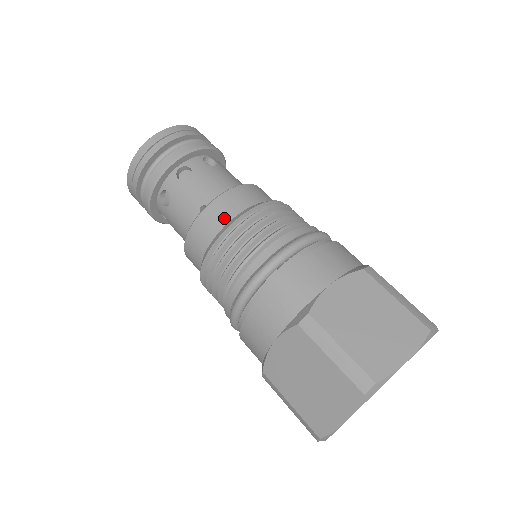
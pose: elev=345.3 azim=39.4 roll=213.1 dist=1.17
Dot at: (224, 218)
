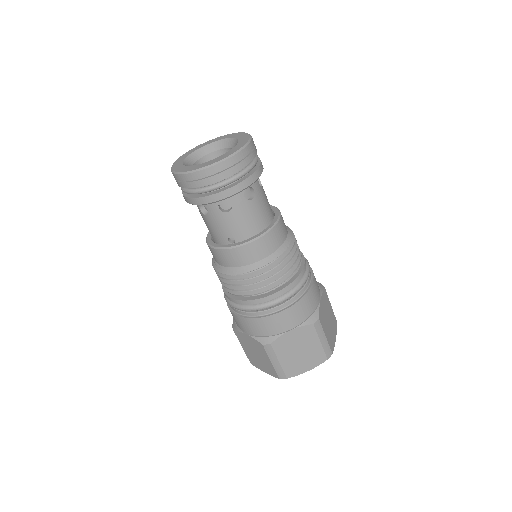
Dot at: (244, 261)
